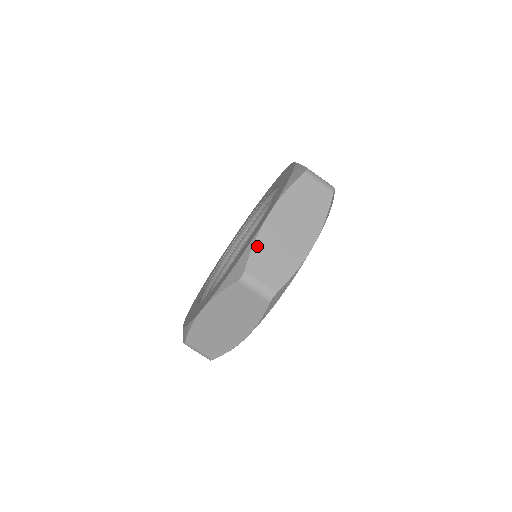
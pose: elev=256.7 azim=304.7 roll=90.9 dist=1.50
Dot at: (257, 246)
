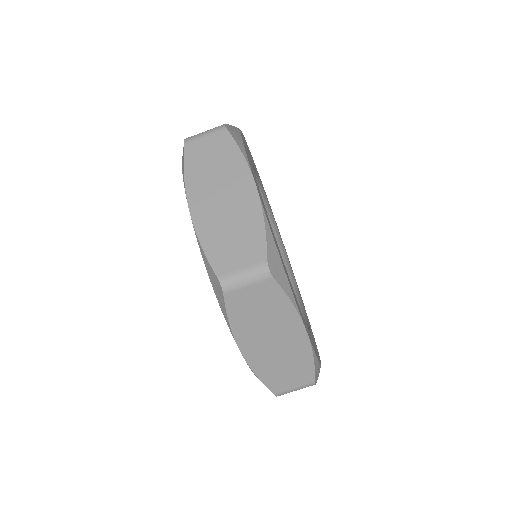
Dot at: (262, 376)
